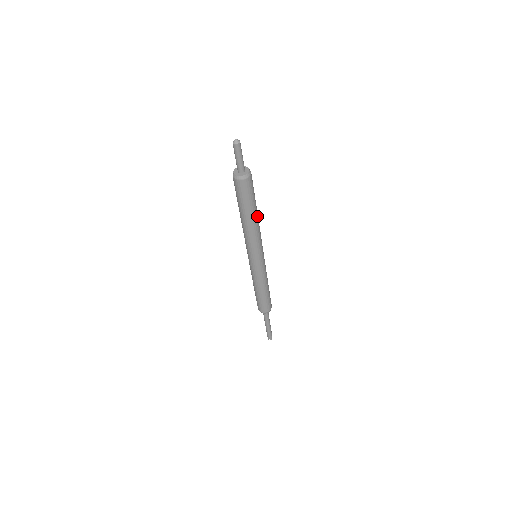
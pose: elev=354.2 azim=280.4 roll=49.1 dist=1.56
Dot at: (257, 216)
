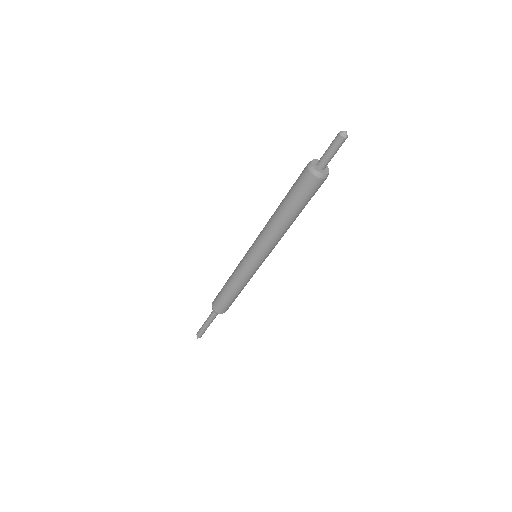
Dot at: occluded
